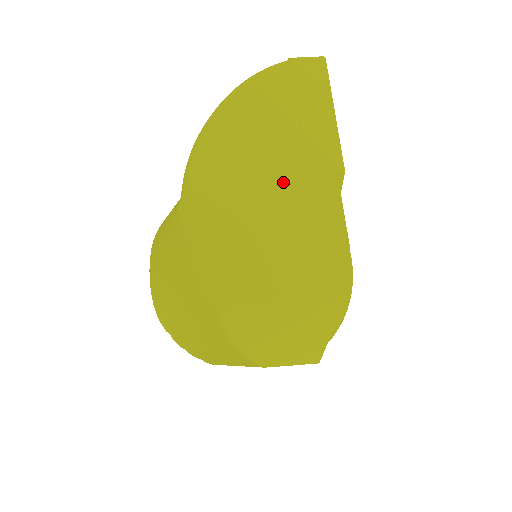
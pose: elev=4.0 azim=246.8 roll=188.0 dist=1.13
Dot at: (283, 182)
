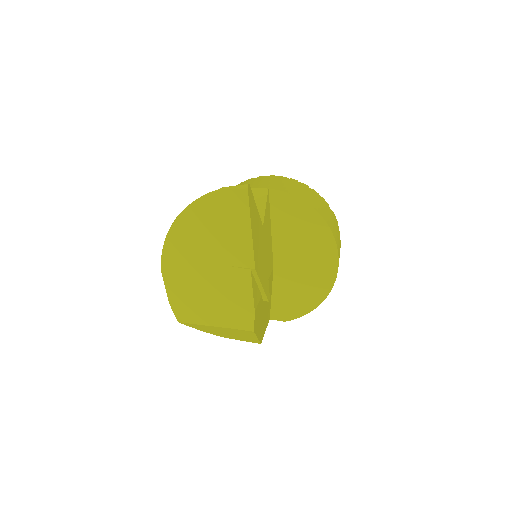
Dot at: (213, 269)
